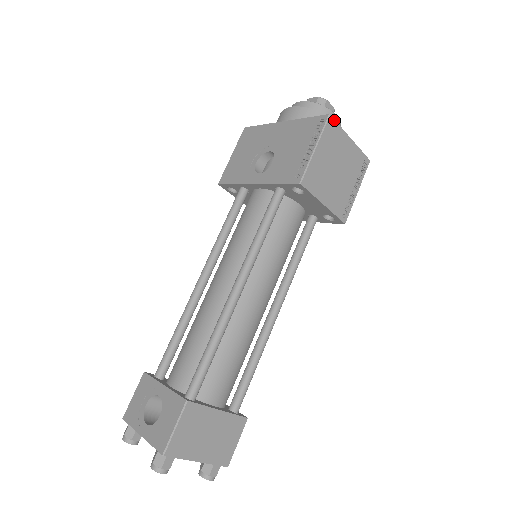
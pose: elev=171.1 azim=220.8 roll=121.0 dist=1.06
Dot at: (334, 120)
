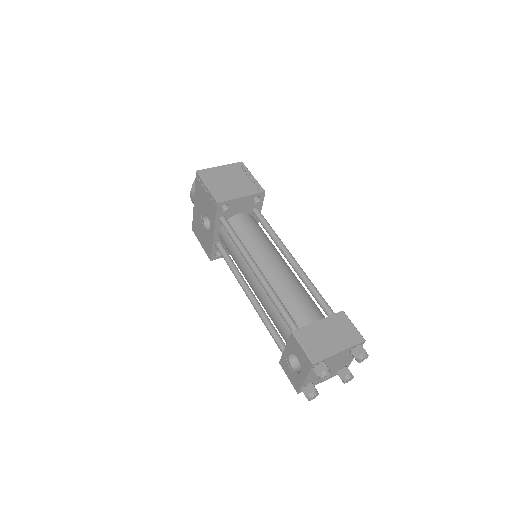
Dot at: (201, 170)
